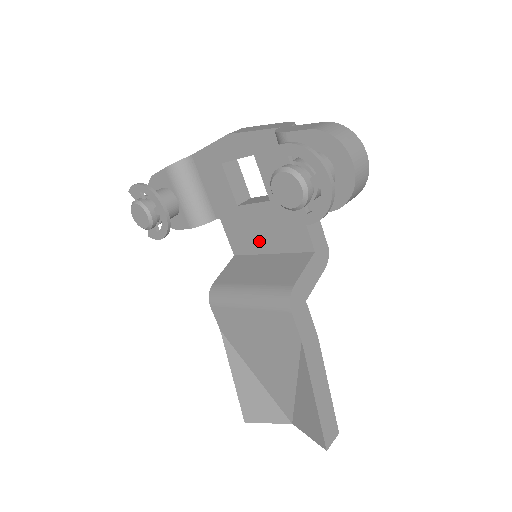
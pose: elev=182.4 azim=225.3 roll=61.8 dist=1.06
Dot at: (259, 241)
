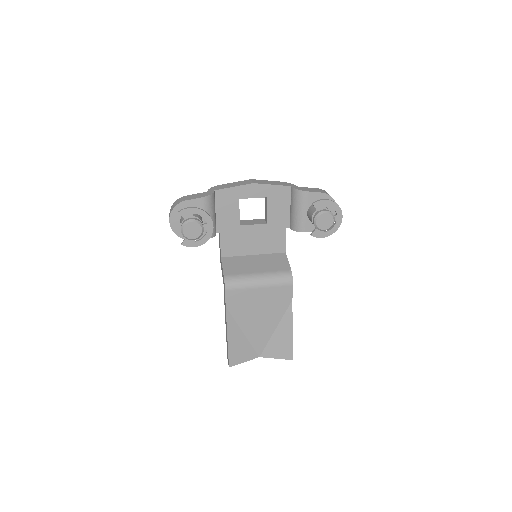
Dot at: (248, 247)
